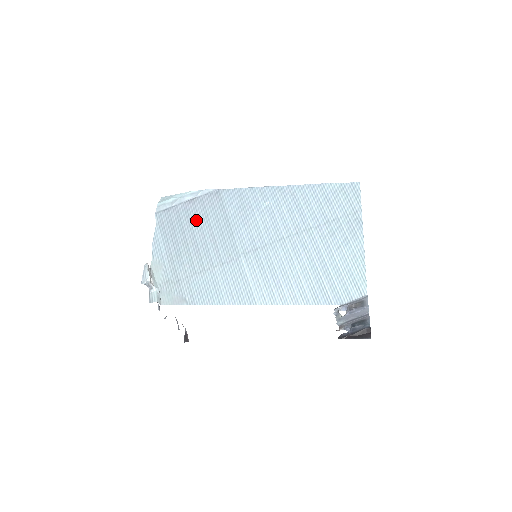
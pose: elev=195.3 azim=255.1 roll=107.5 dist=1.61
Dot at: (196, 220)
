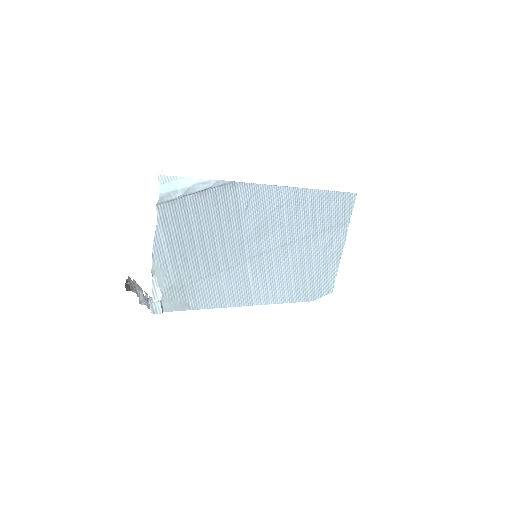
Dot at: (206, 218)
